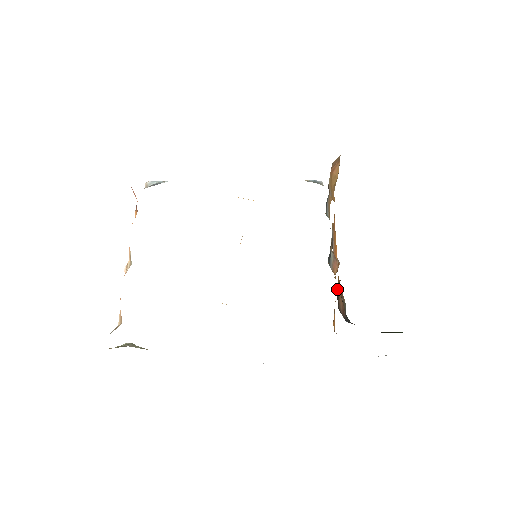
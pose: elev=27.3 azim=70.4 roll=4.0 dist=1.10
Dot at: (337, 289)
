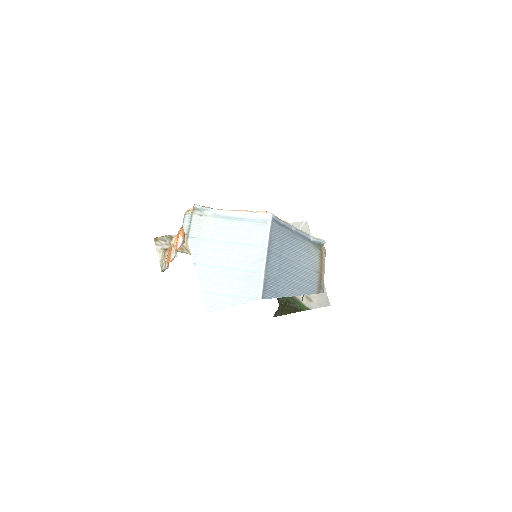
Dot at: occluded
